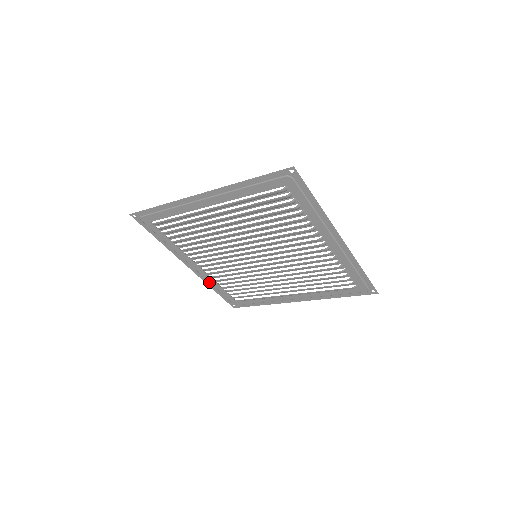
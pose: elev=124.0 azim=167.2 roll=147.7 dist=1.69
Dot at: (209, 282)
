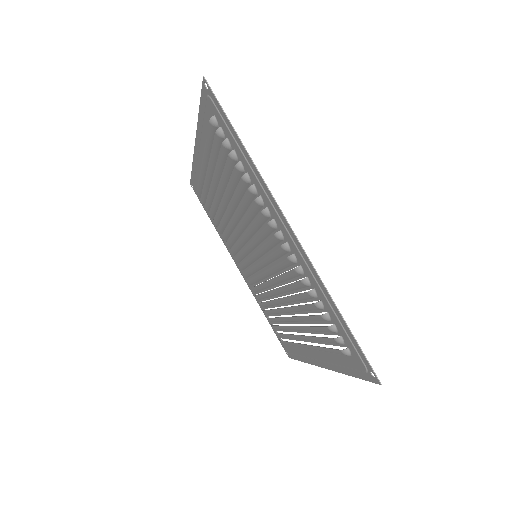
Dot at: (258, 301)
